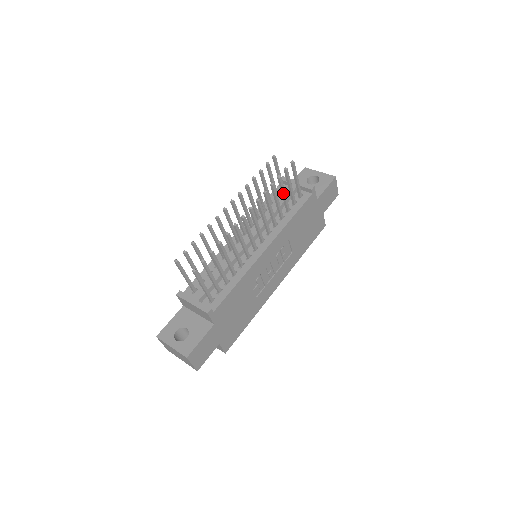
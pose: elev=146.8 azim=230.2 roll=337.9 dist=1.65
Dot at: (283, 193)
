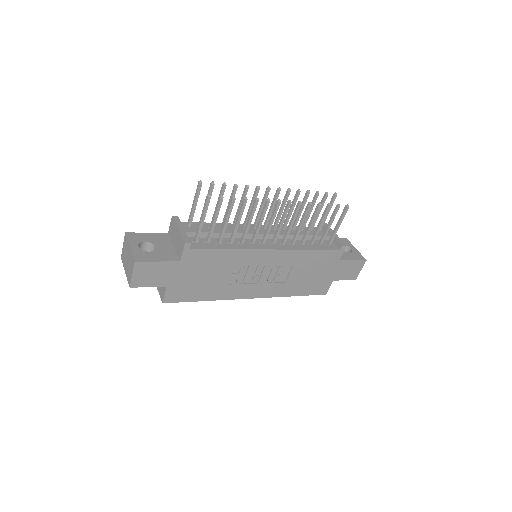
Dot at: (321, 223)
